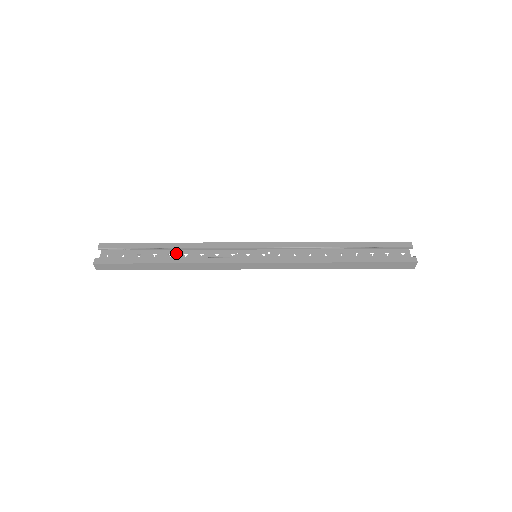
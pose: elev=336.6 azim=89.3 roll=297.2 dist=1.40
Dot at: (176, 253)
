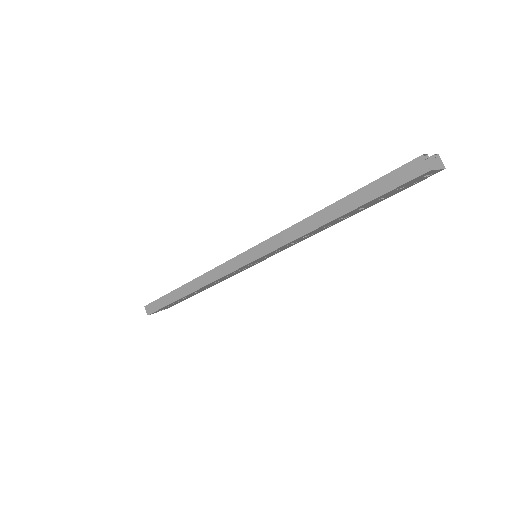
Dot at: (206, 288)
